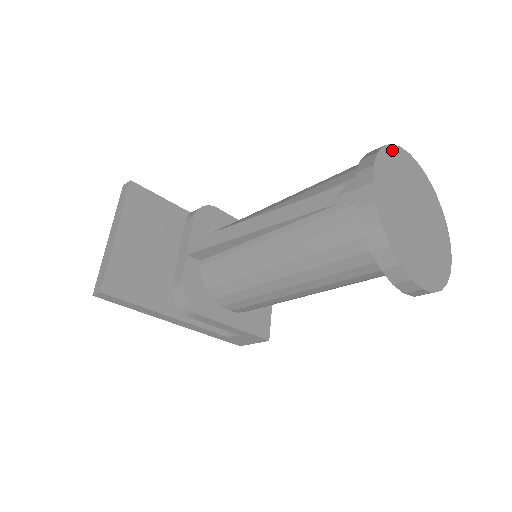
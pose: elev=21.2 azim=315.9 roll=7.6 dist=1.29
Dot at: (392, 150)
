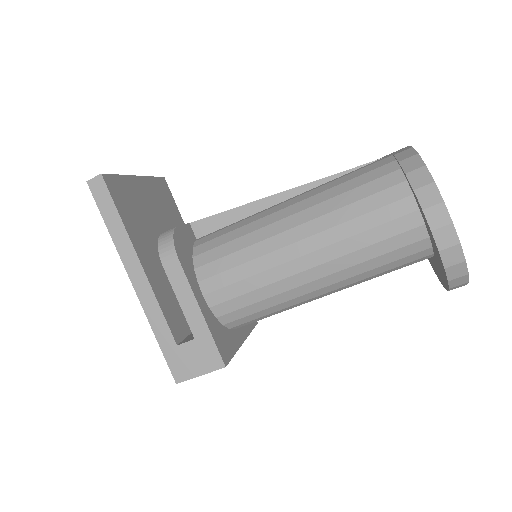
Dot at: occluded
